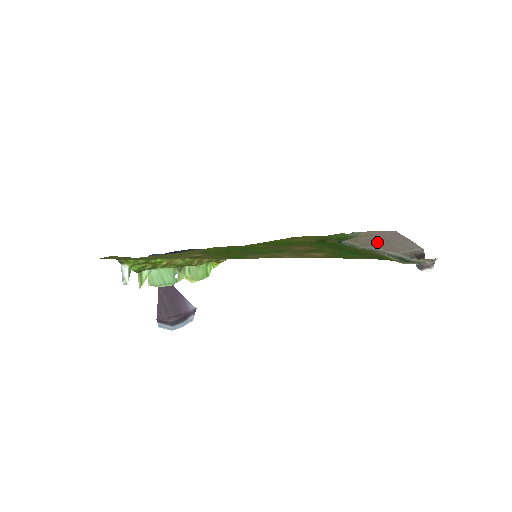
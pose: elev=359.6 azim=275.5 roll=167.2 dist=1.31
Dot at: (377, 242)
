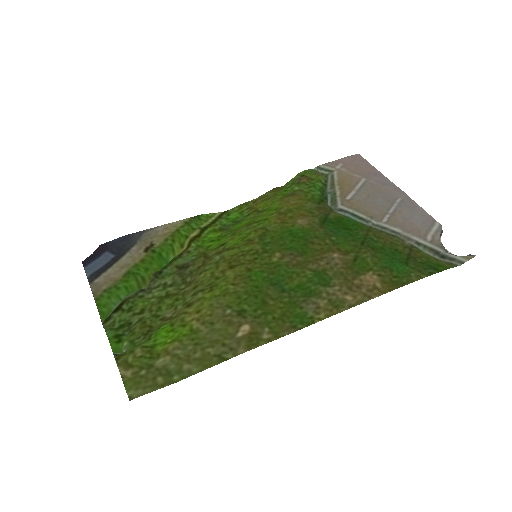
Dot at: (379, 206)
